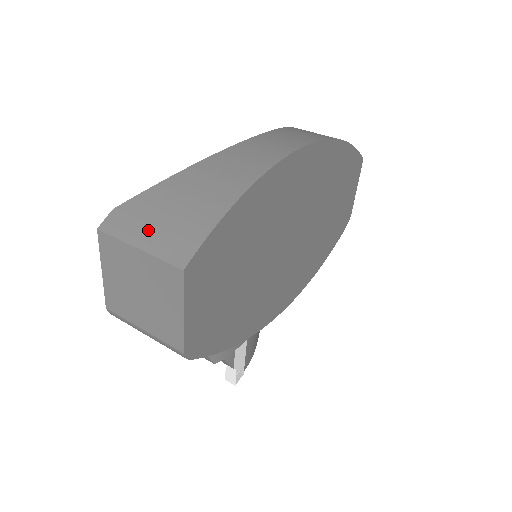
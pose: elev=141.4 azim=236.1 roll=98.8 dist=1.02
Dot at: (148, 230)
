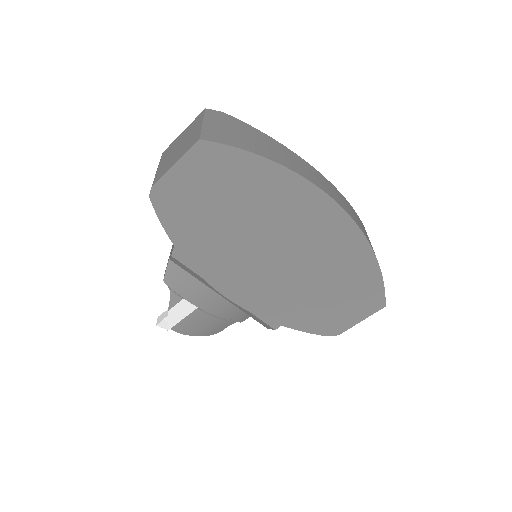
Dot at: (218, 124)
